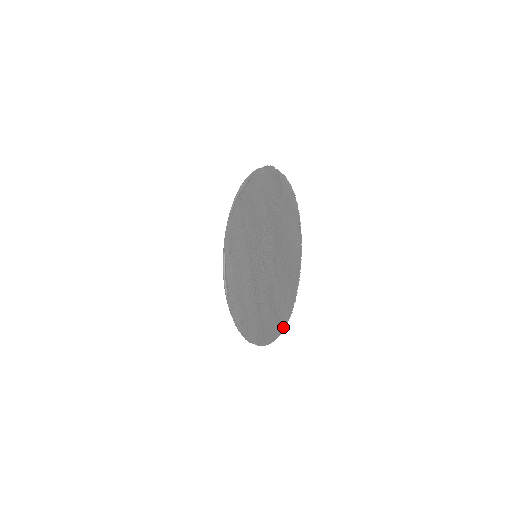
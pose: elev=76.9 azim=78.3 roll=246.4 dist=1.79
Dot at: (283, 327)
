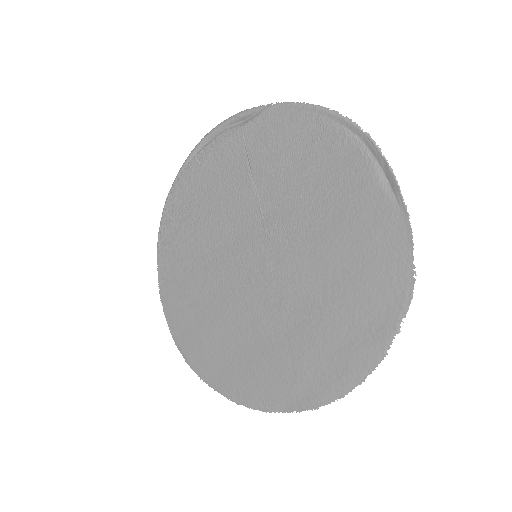
Dot at: (182, 353)
